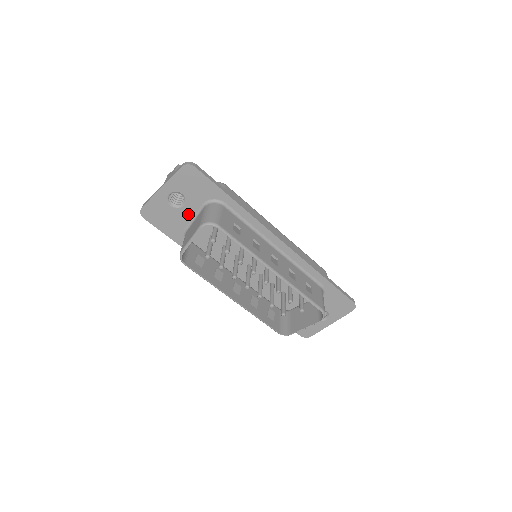
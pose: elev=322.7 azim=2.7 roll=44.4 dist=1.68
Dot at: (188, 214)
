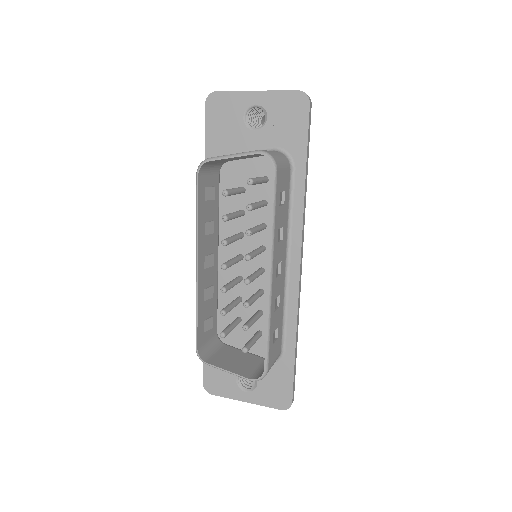
Dot at: (249, 143)
